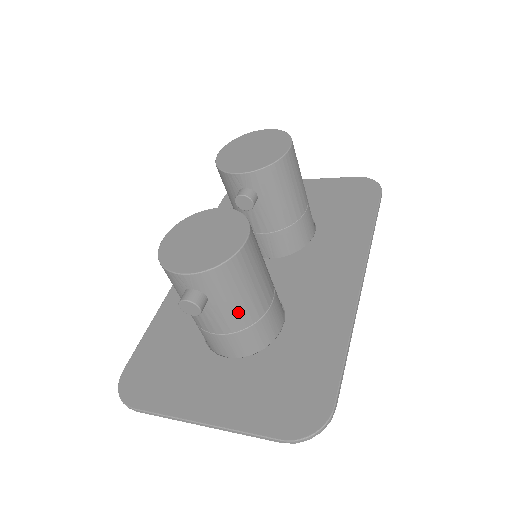
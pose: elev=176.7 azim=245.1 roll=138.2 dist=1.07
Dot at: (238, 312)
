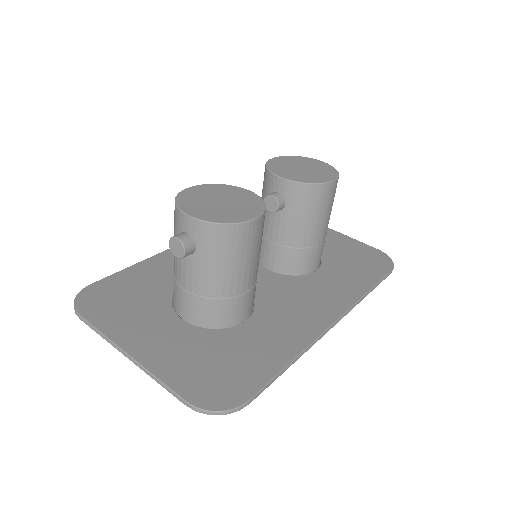
Dot at: (214, 278)
